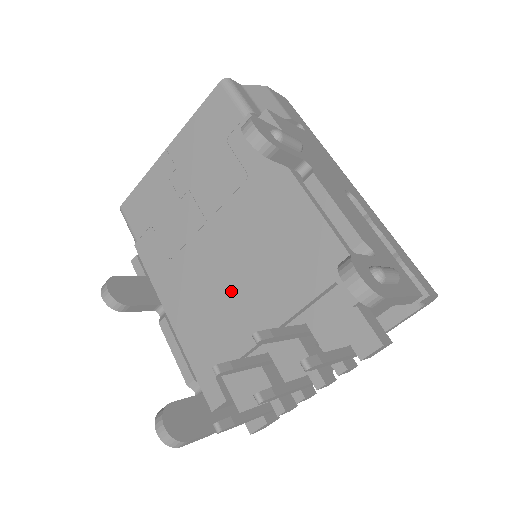
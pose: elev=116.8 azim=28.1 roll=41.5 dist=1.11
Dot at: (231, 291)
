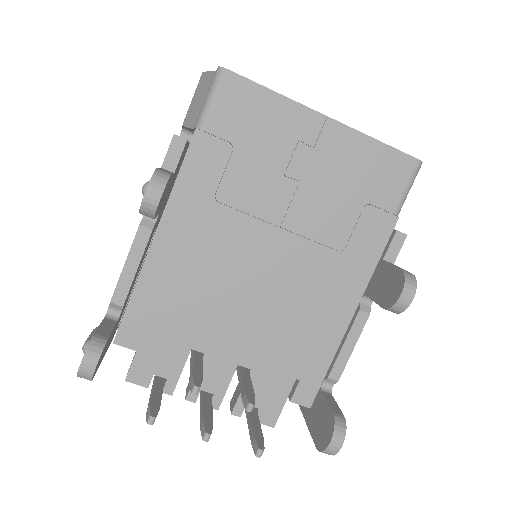
Dot at: (234, 296)
